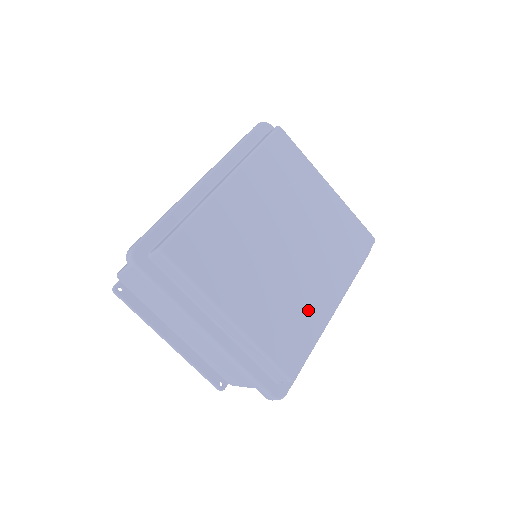
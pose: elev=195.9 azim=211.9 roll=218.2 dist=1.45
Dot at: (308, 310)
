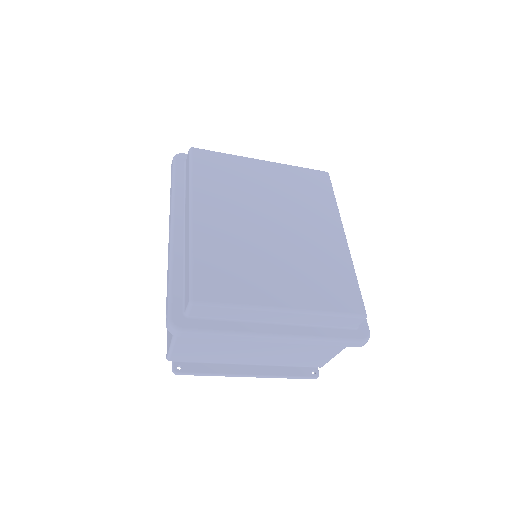
Dot at: (330, 258)
